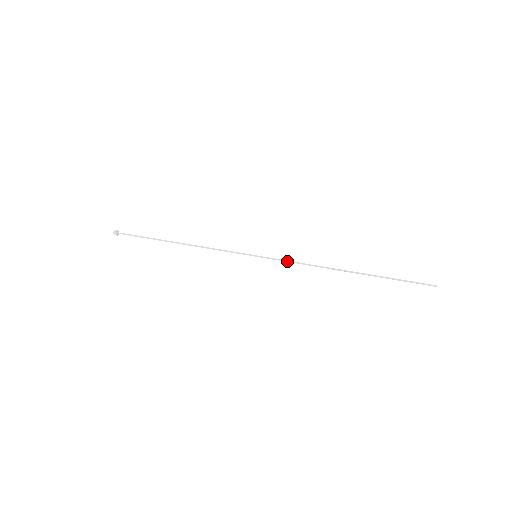
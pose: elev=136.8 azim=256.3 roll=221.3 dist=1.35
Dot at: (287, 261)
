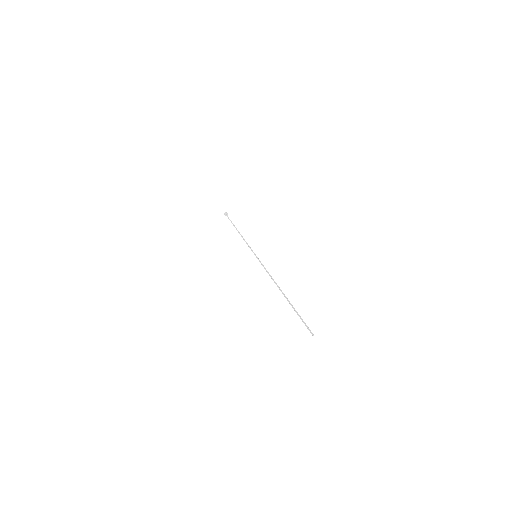
Dot at: occluded
